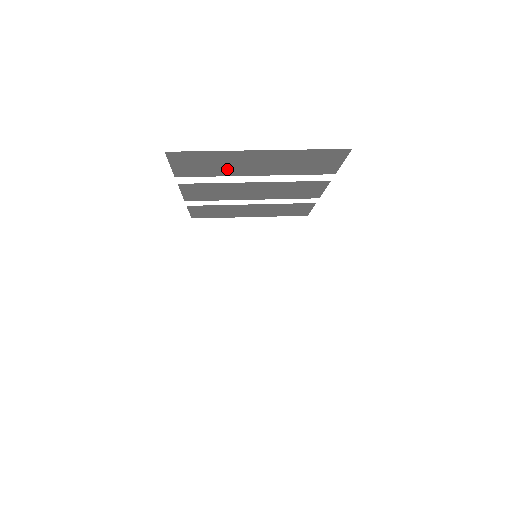
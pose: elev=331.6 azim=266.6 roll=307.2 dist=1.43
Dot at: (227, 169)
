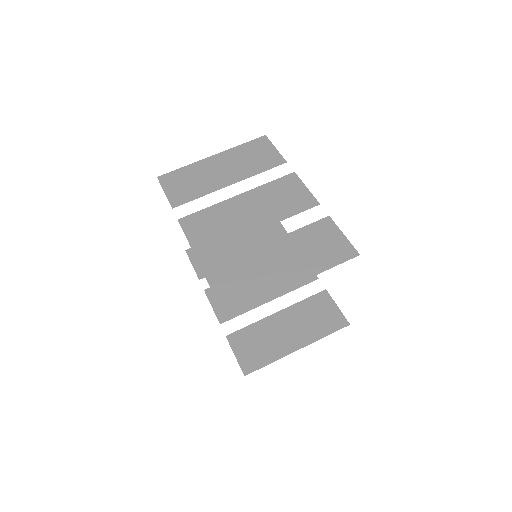
Dot at: occluded
